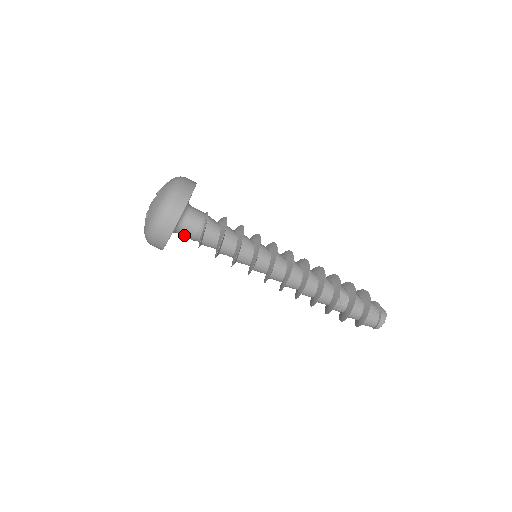
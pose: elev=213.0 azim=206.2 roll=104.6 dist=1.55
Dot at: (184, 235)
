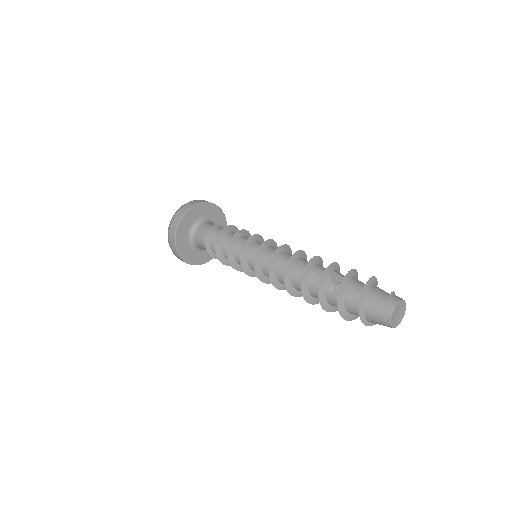
Dot at: (199, 241)
